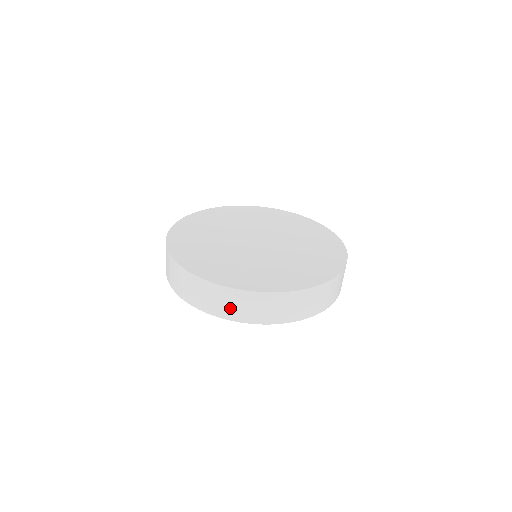
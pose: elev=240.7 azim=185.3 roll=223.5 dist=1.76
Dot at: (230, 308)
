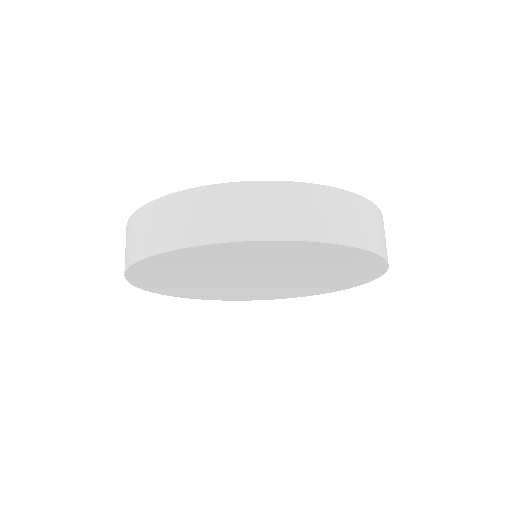
Dot at: (336, 222)
